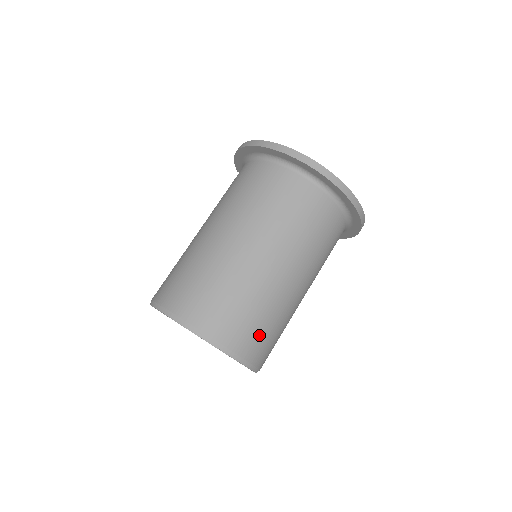
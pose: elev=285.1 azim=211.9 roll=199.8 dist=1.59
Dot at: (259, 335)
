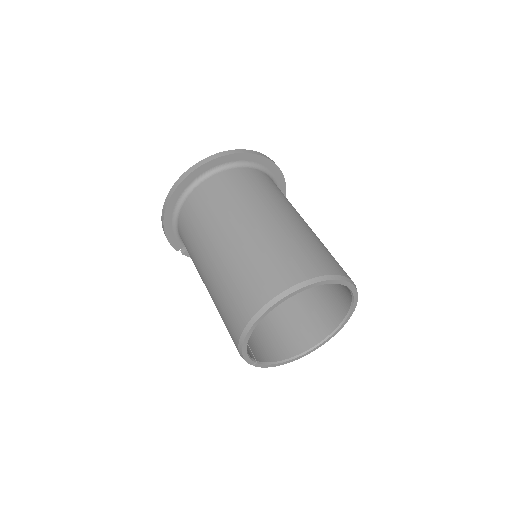
Dot at: (324, 257)
